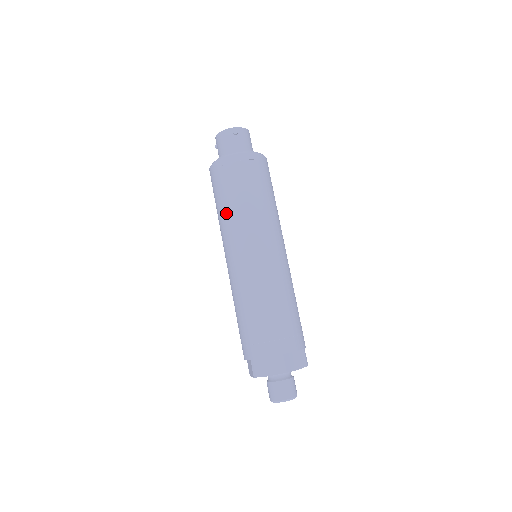
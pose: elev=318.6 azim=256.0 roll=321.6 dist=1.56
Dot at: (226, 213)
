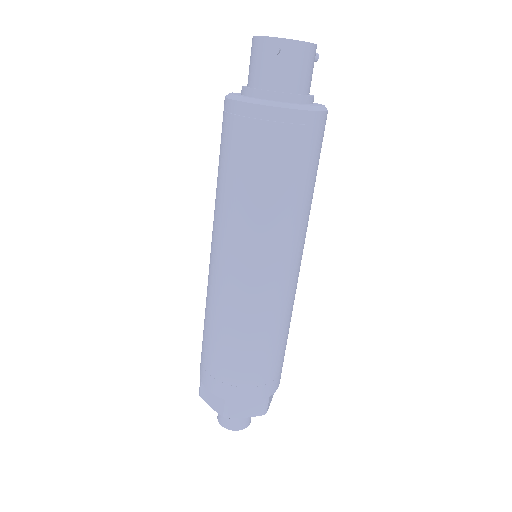
Dot at: (218, 192)
